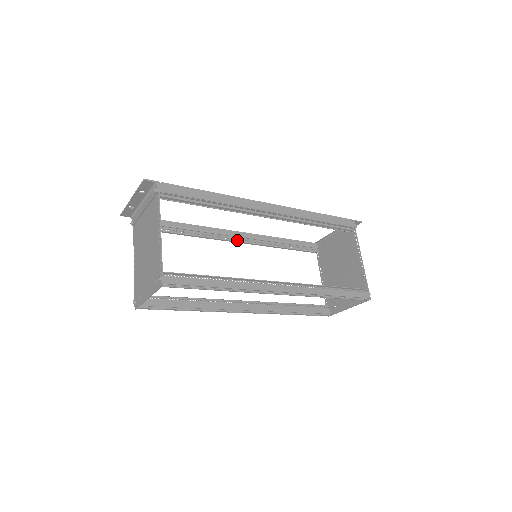
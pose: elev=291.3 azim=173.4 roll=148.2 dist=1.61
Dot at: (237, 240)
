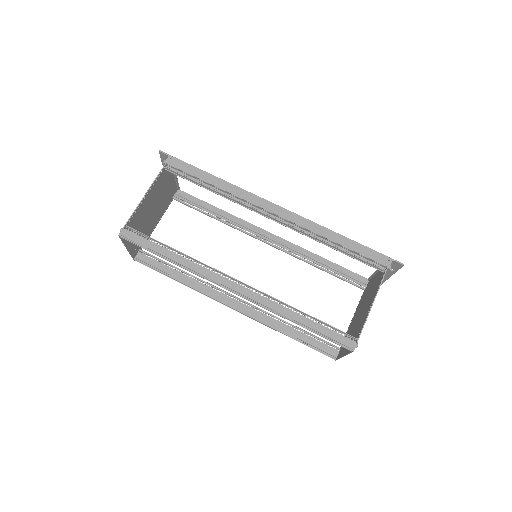
Dot at: (265, 241)
